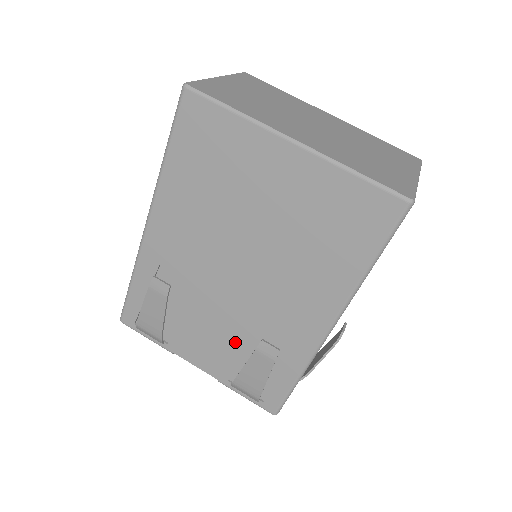
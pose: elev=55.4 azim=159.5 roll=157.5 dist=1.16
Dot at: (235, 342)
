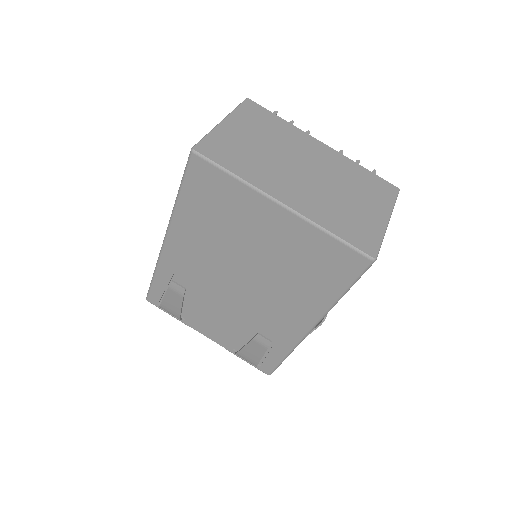
Dot at: (238, 327)
